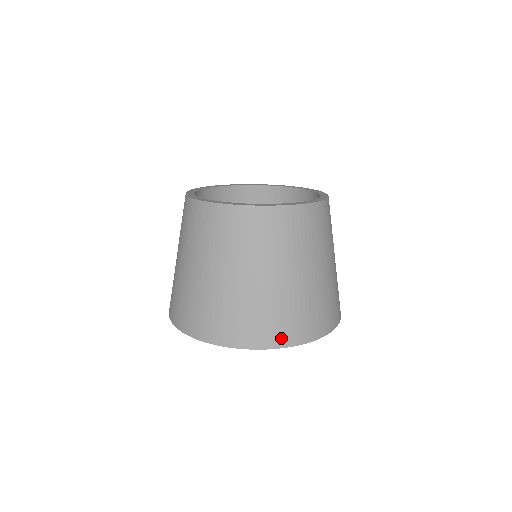
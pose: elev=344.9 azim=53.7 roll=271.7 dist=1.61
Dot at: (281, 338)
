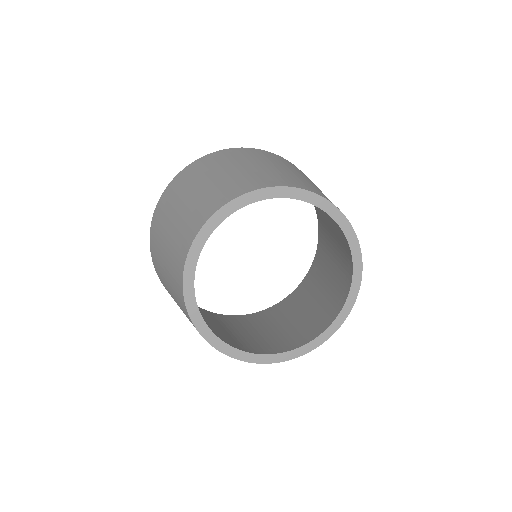
Dot at: occluded
